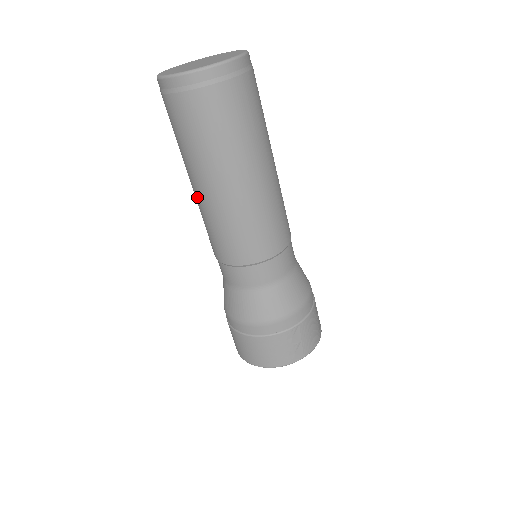
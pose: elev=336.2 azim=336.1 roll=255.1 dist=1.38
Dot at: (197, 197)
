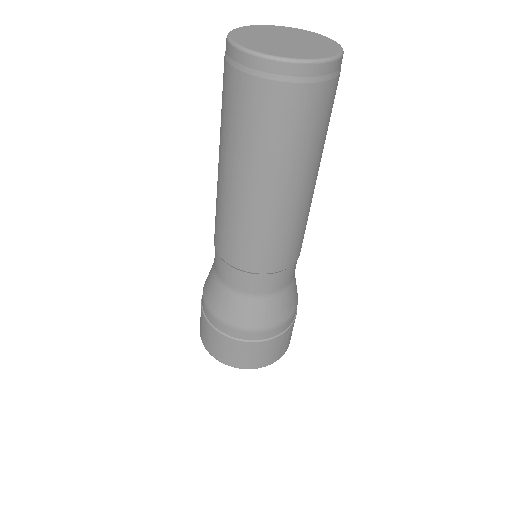
Dot at: (235, 197)
